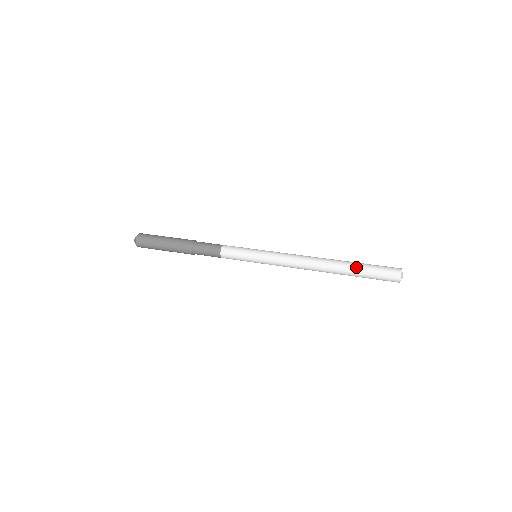
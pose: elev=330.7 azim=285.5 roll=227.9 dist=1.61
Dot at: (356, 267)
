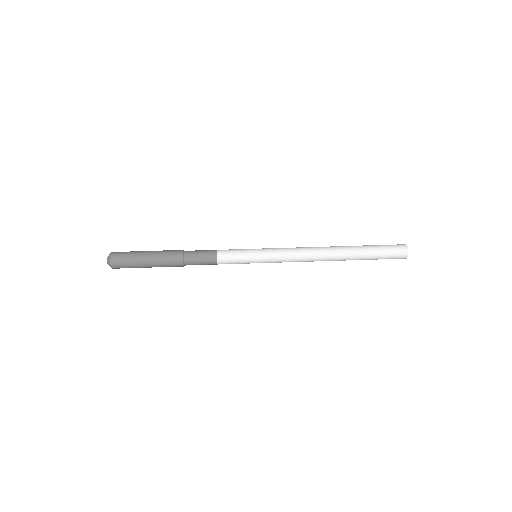
Dot at: (364, 249)
